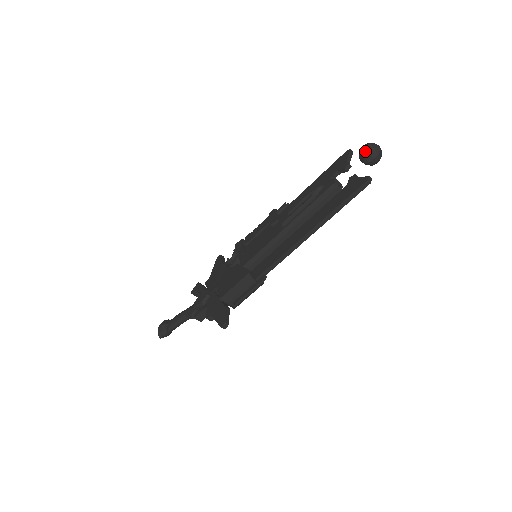
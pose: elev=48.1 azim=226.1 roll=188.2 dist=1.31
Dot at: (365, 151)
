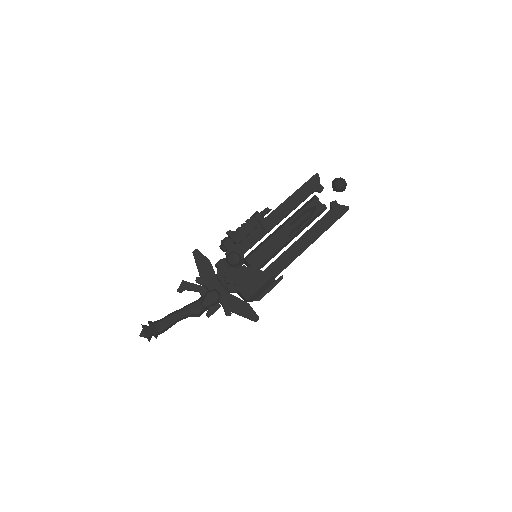
Dot at: (343, 186)
